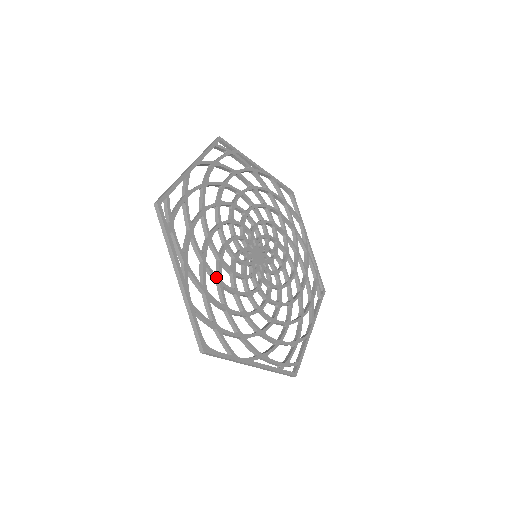
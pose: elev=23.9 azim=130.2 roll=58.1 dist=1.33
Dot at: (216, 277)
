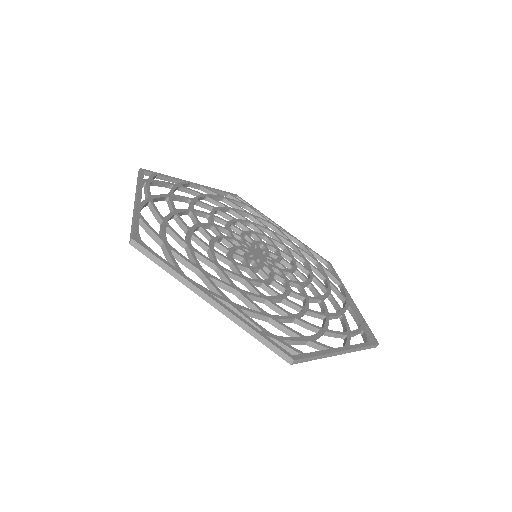
Dot at: (186, 226)
